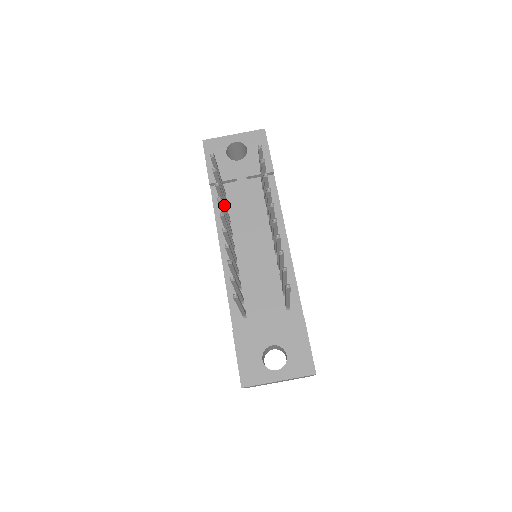
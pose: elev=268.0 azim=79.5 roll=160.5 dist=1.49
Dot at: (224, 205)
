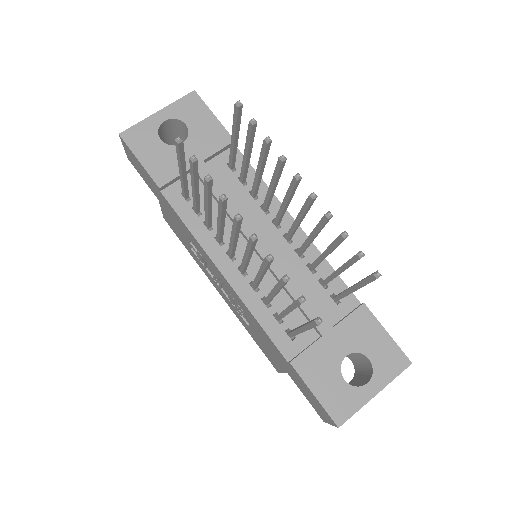
Dot at: (210, 206)
